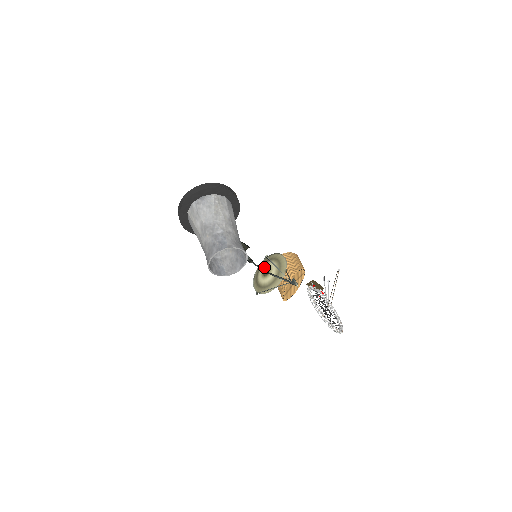
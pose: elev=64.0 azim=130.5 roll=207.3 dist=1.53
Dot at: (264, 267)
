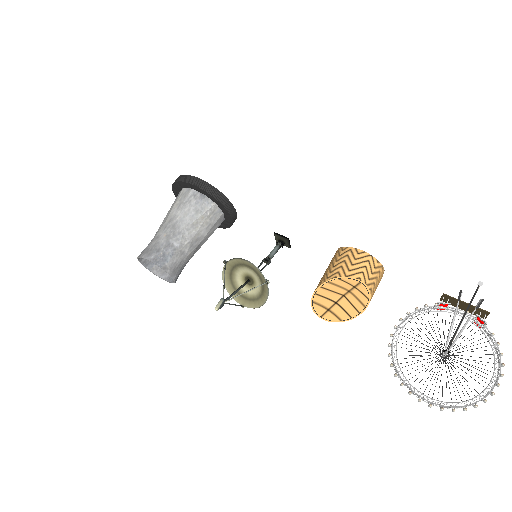
Dot at: (241, 274)
